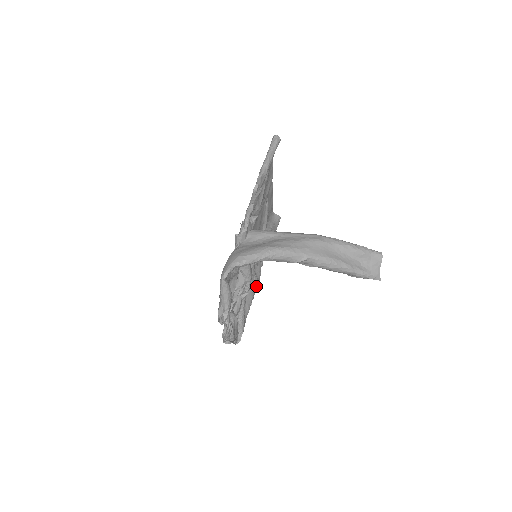
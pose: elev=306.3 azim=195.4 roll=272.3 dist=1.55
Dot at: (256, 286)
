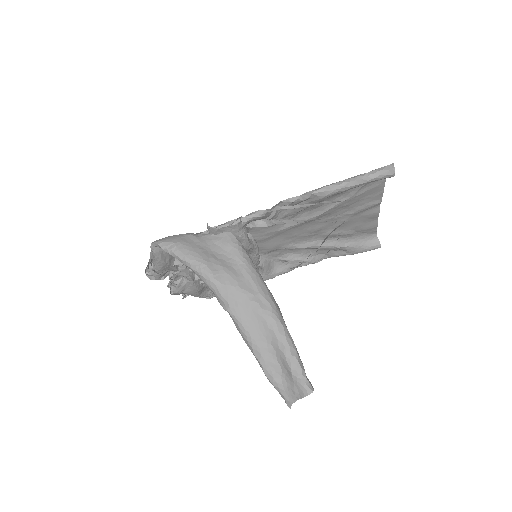
Dot at: (262, 277)
